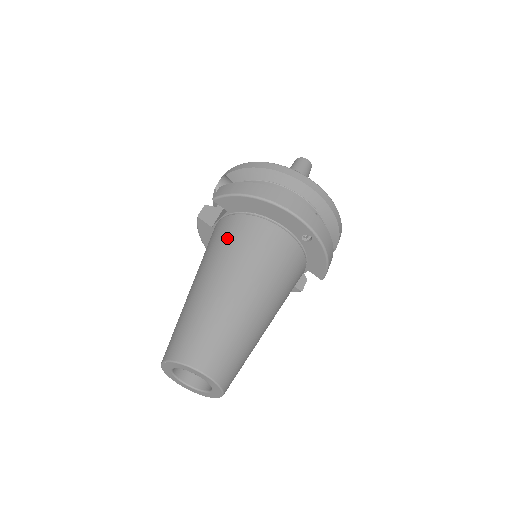
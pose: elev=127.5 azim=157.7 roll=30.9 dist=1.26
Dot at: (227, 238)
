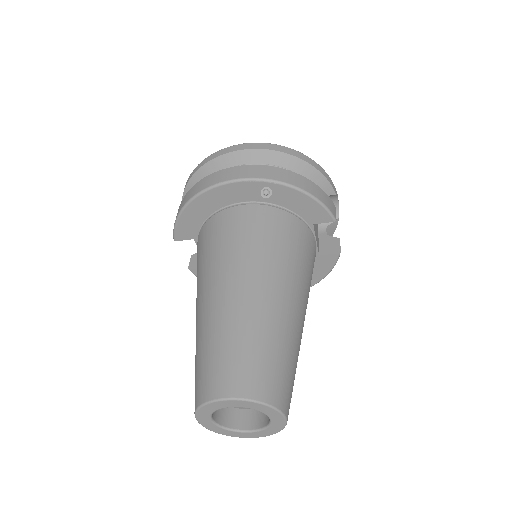
Dot at: (198, 258)
